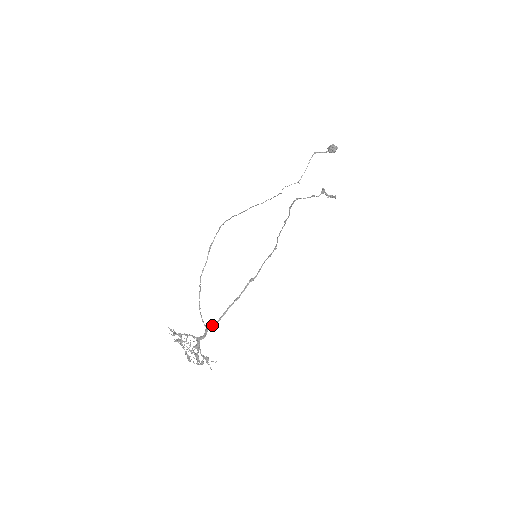
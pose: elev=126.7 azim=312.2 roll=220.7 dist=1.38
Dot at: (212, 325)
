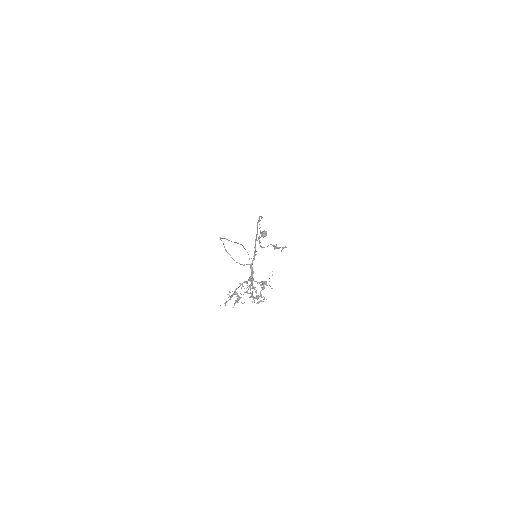
Dot at: occluded
